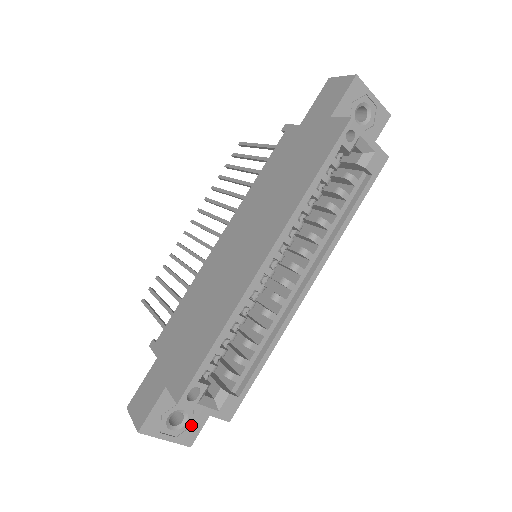
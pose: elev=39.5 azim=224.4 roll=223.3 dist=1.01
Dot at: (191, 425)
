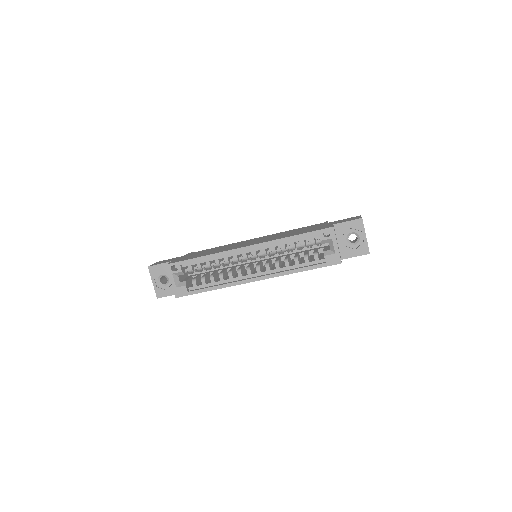
Dot at: (166, 289)
